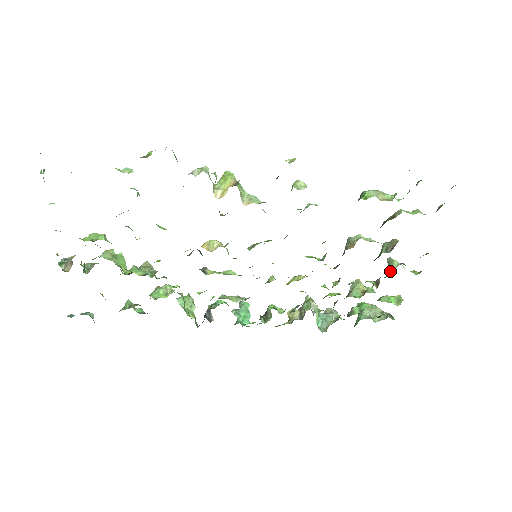
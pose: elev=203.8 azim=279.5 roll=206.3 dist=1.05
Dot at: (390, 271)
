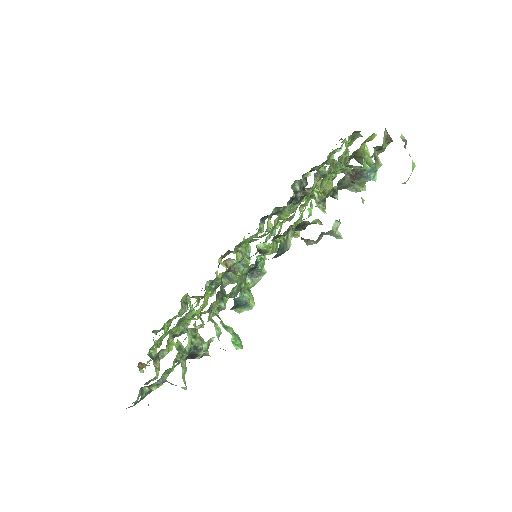
Dot at: (354, 158)
